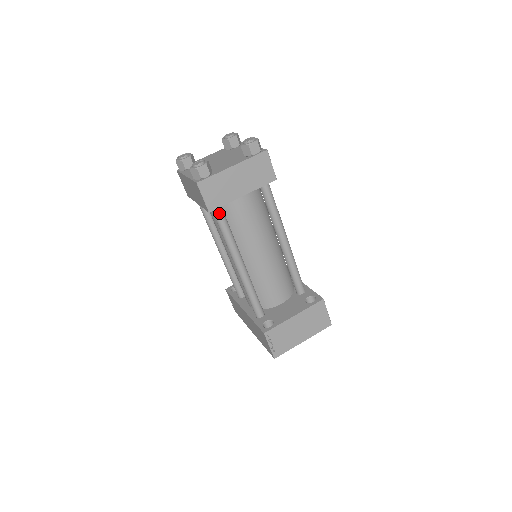
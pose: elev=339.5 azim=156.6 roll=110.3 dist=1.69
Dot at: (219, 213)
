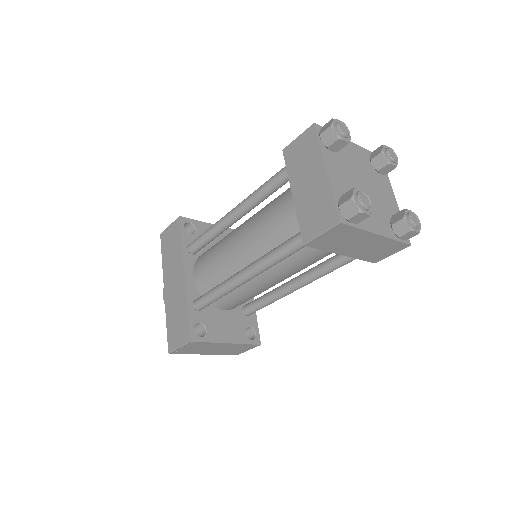
Dot at: occluded
